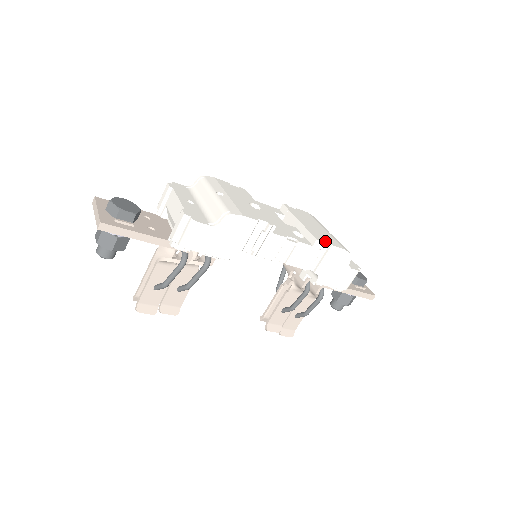
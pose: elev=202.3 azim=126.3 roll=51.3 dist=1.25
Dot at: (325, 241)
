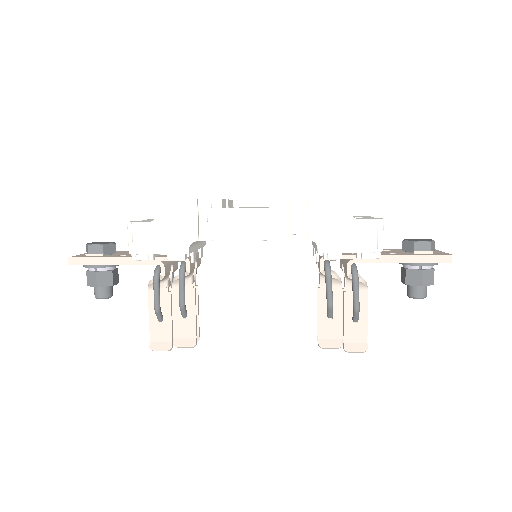
Dot at: occluded
